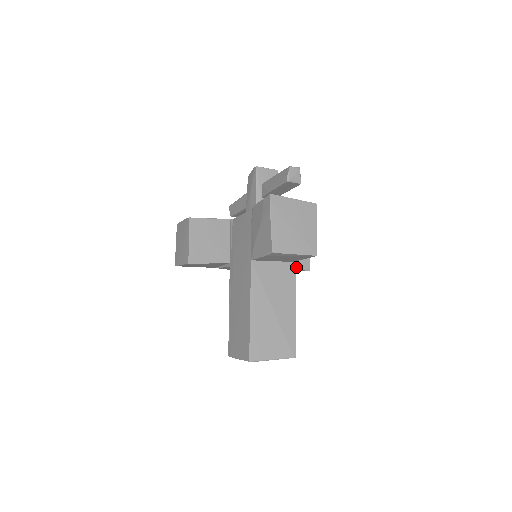
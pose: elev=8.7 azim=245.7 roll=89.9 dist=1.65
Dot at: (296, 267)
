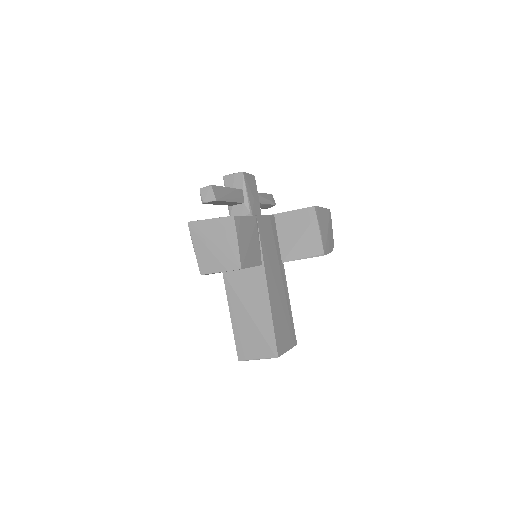
Dot at: (306, 255)
